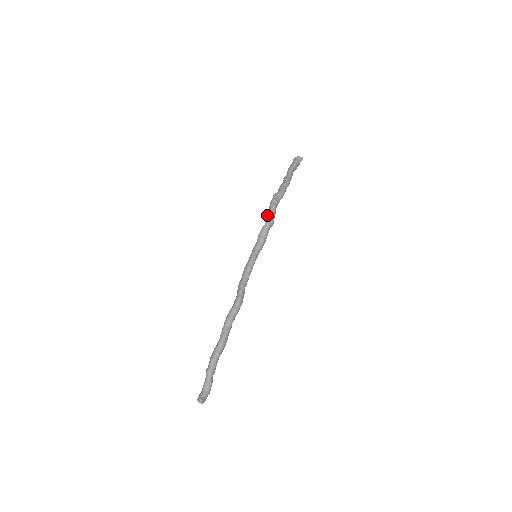
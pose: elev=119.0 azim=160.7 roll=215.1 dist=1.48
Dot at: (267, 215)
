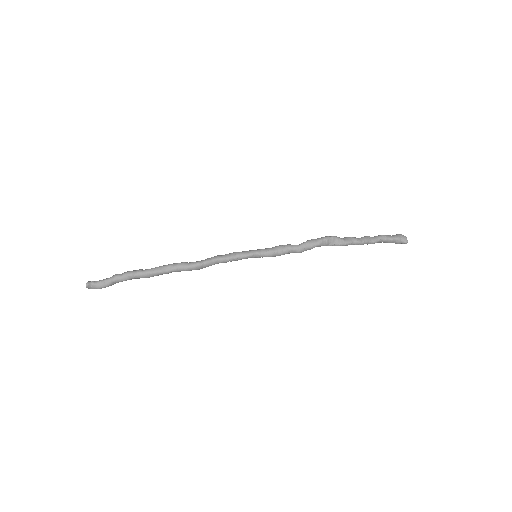
Dot at: occluded
